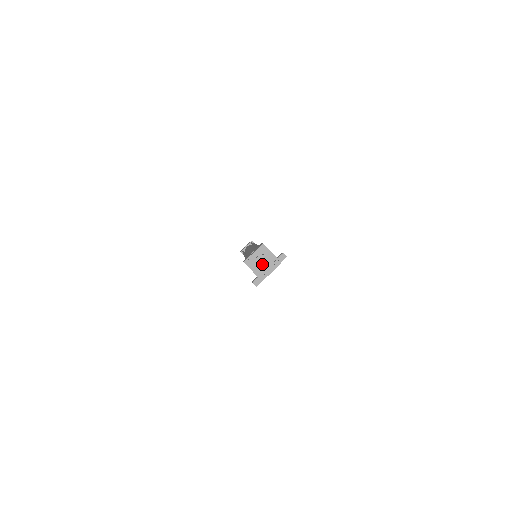
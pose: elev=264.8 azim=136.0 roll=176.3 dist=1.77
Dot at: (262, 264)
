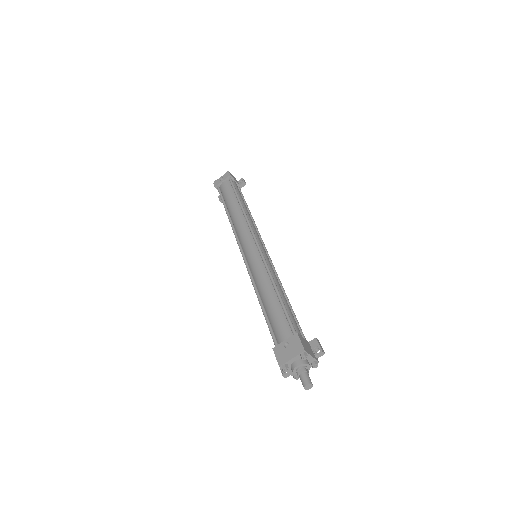
Dot at: (306, 387)
